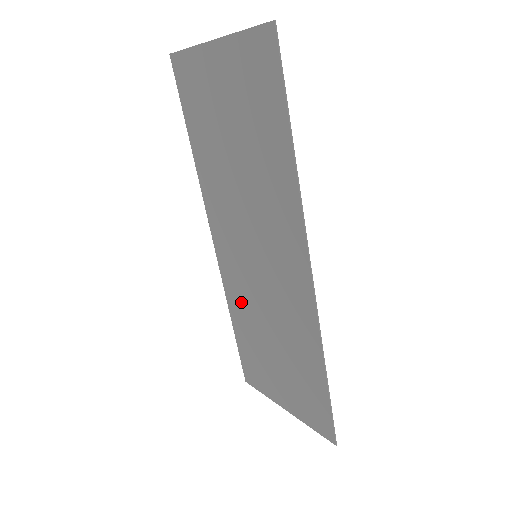
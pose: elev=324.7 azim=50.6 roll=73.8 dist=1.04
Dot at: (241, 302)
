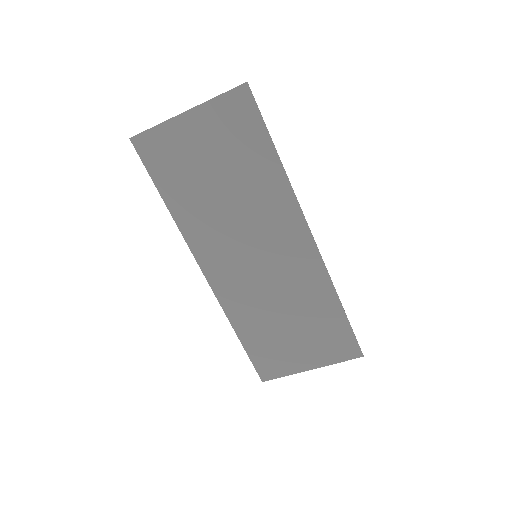
Dot at: (246, 308)
